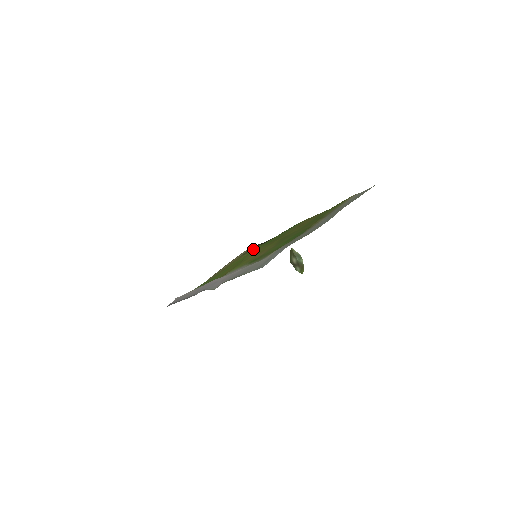
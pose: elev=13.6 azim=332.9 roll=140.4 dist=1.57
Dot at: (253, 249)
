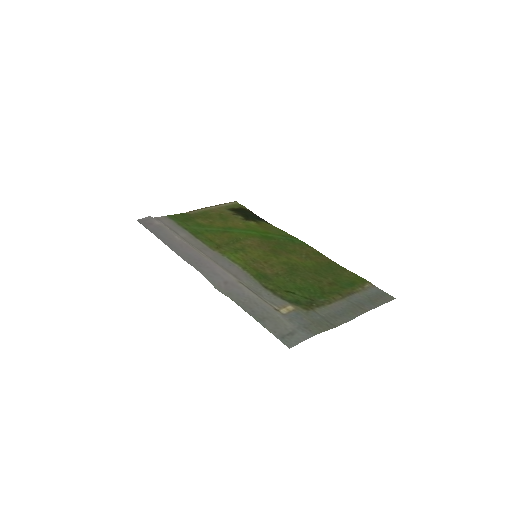
Dot at: (246, 221)
